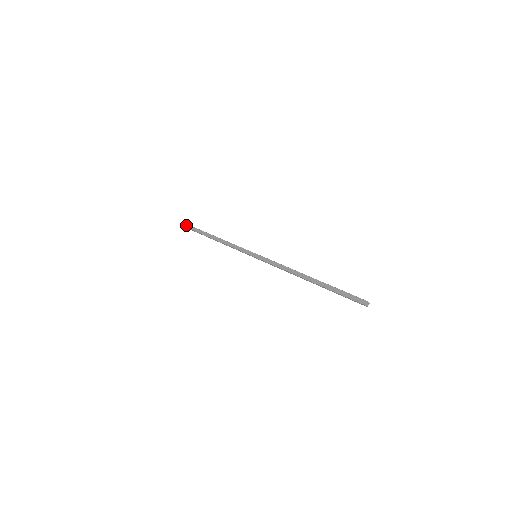
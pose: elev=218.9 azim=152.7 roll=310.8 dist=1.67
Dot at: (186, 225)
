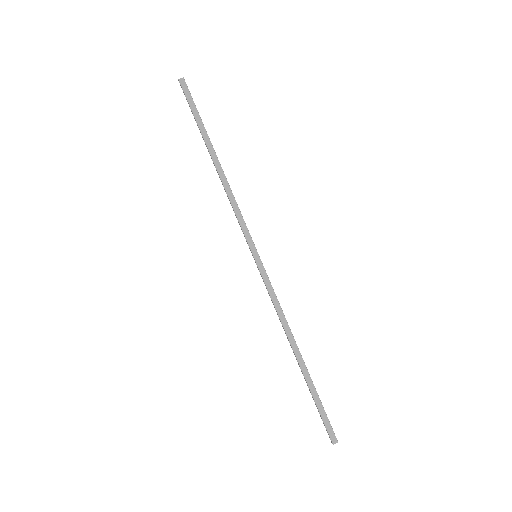
Dot at: (187, 91)
